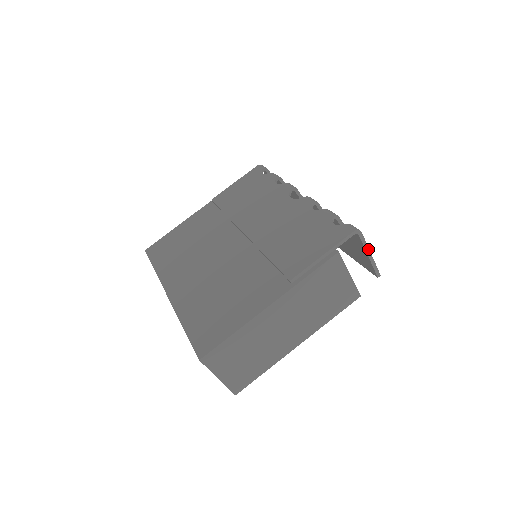
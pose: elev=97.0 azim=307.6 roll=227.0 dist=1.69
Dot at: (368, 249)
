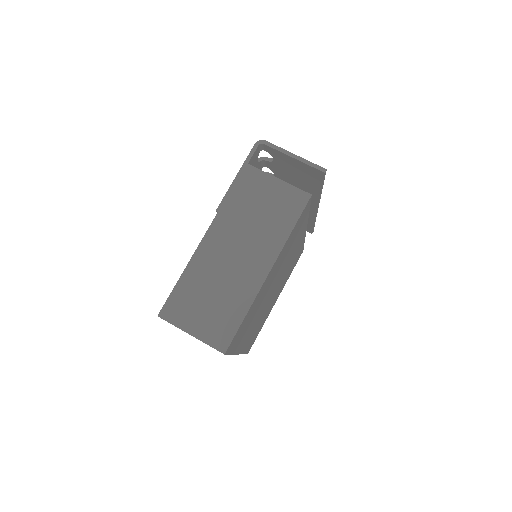
Dot at: (286, 152)
